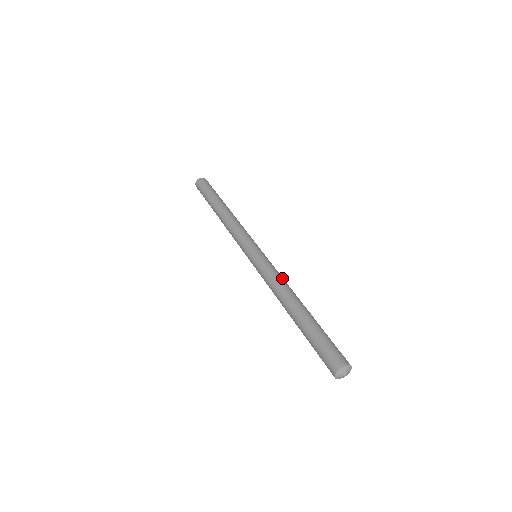
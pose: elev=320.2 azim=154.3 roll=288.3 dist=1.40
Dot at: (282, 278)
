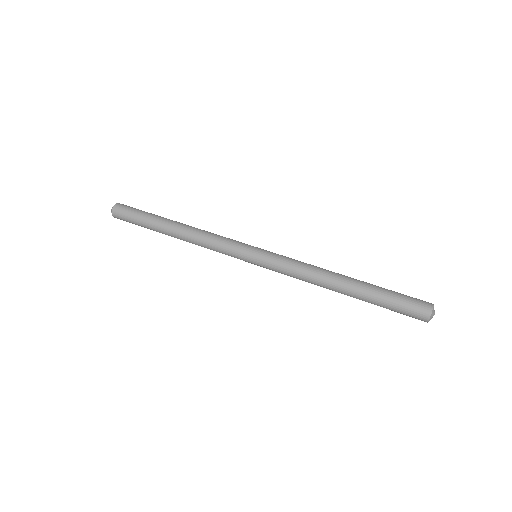
Dot at: (305, 264)
